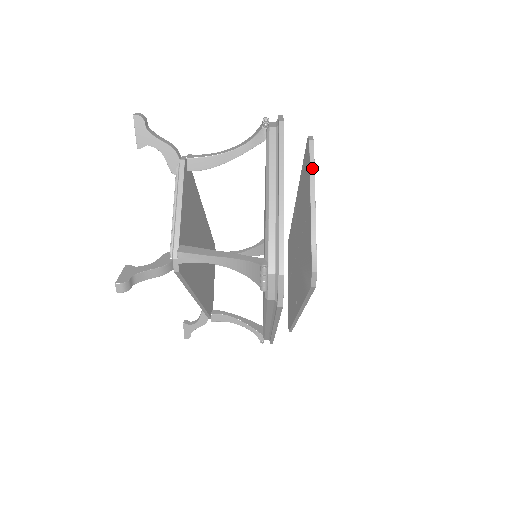
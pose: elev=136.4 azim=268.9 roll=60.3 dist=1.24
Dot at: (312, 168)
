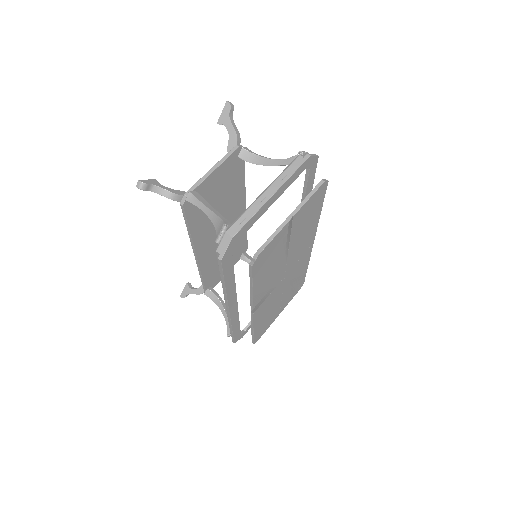
Dot at: (309, 196)
